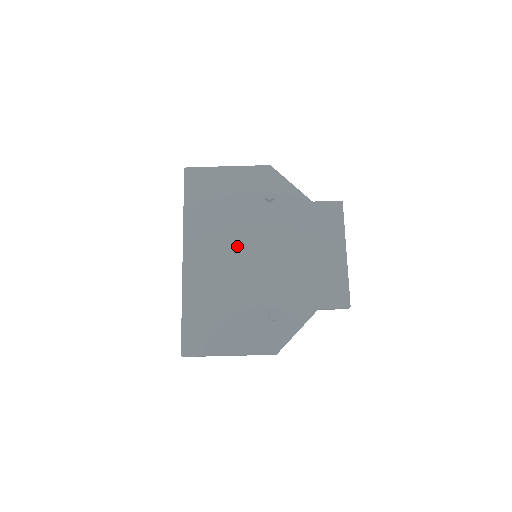
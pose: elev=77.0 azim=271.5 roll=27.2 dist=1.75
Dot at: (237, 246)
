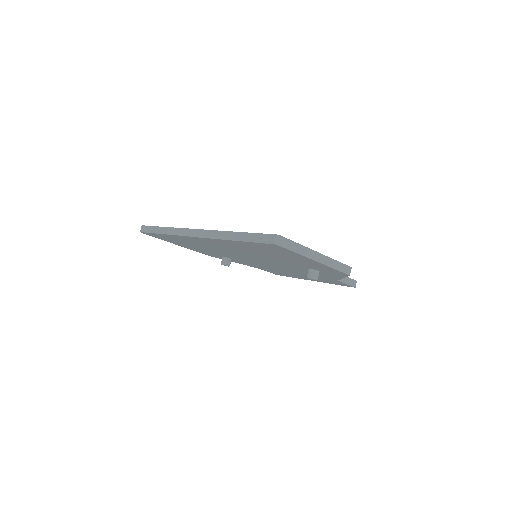
Dot at: (248, 255)
